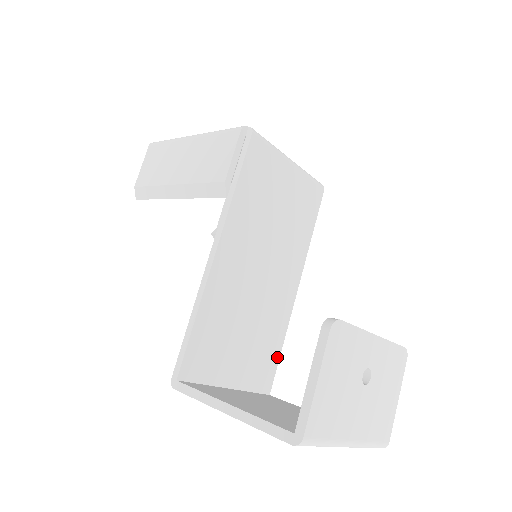
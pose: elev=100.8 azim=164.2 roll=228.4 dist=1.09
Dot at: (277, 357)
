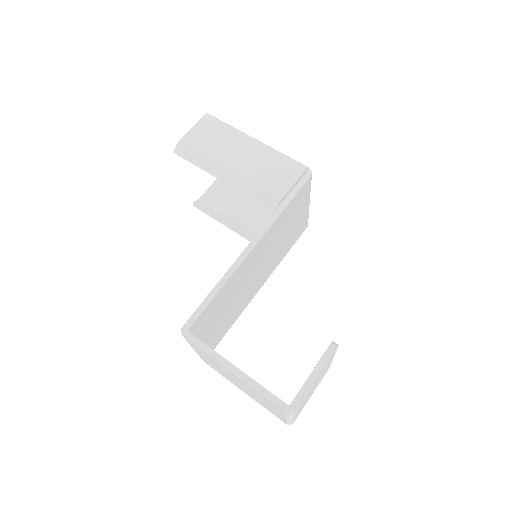
Dot at: (226, 332)
